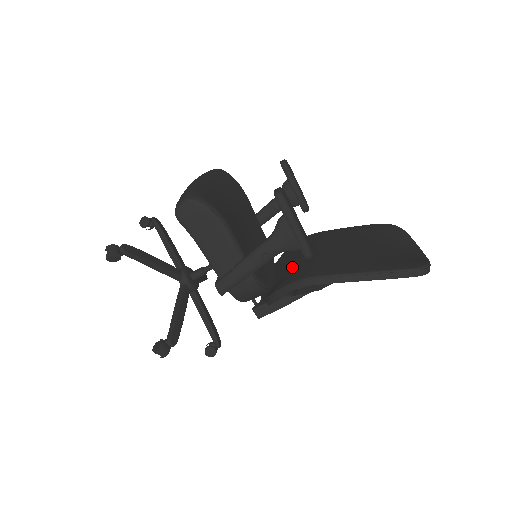
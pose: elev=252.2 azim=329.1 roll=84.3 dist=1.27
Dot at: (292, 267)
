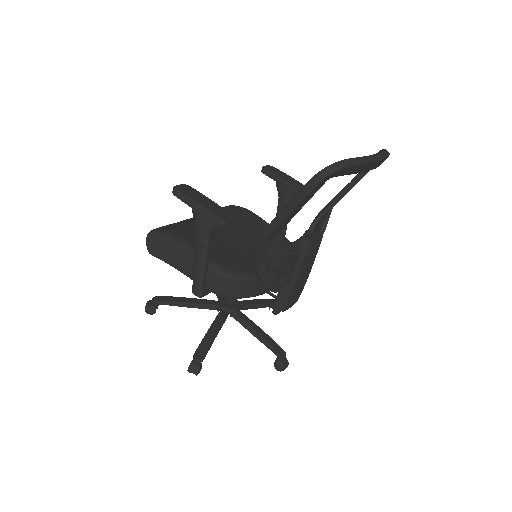
Dot at: occluded
